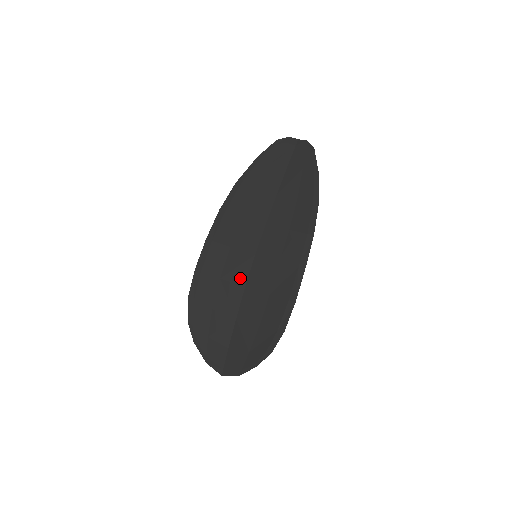
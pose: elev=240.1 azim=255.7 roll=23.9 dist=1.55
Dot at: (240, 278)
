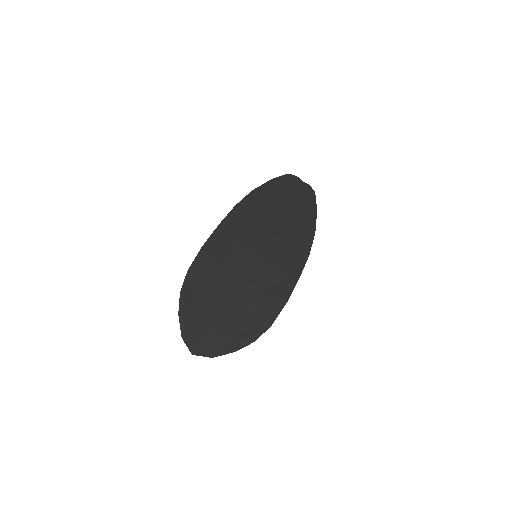
Dot at: (240, 269)
